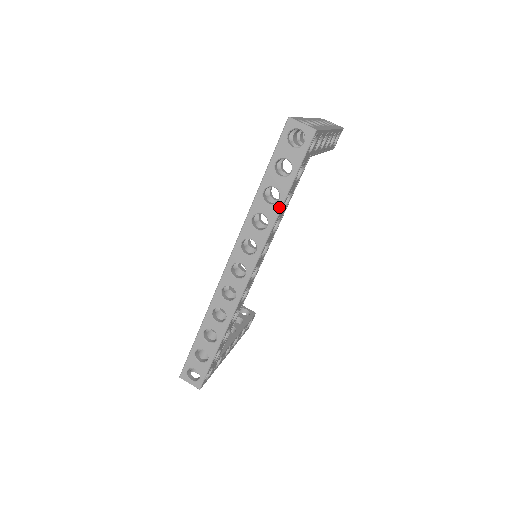
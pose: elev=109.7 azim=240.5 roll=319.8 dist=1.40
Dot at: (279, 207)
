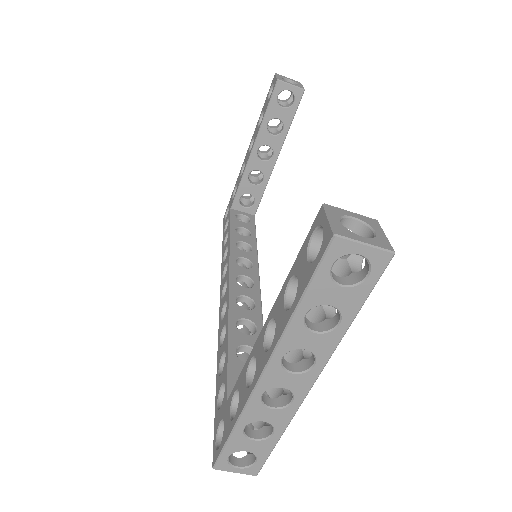
Dot at: occluded
